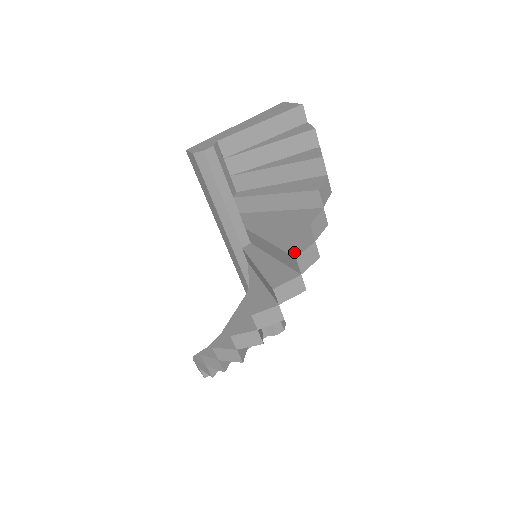
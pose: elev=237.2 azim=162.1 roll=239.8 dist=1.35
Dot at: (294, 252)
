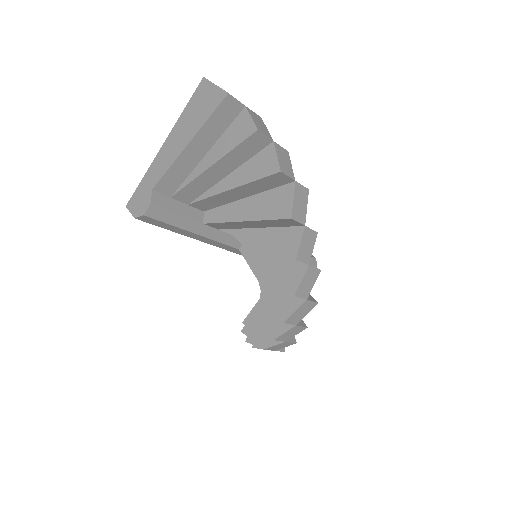
Dot at: (290, 285)
